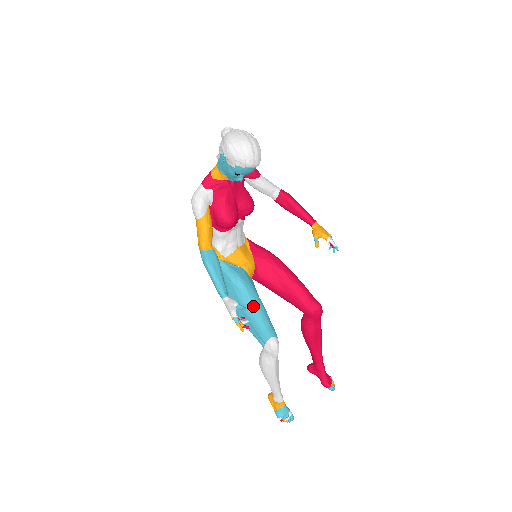
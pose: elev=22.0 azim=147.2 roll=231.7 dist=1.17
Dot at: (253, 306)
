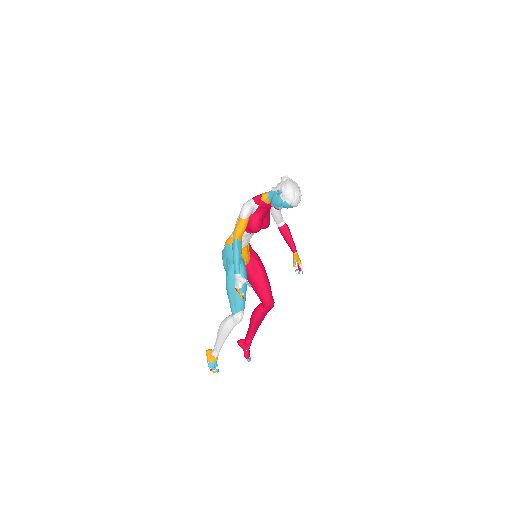
Dot at: (243, 286)
